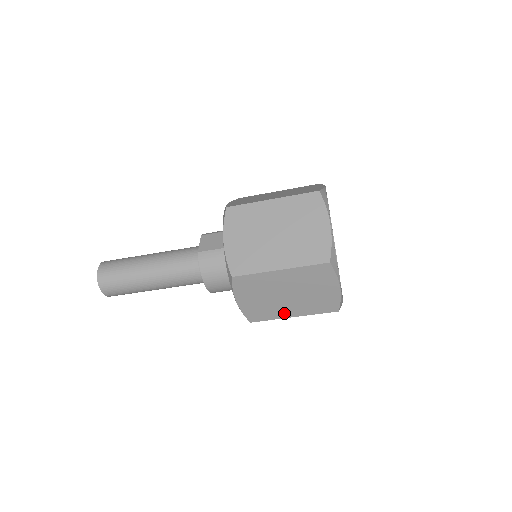
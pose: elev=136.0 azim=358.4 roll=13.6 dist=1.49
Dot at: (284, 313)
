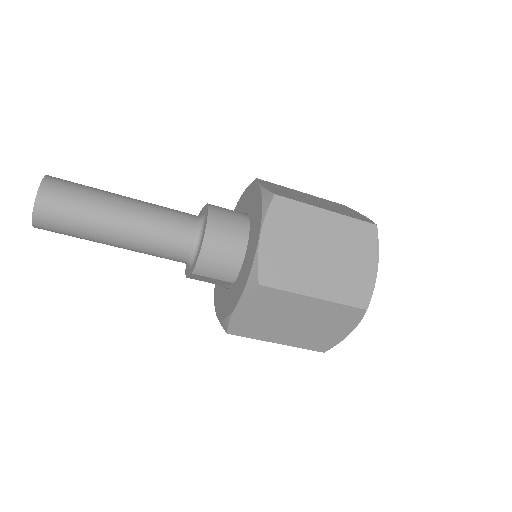
Dot at: (307, 285)
